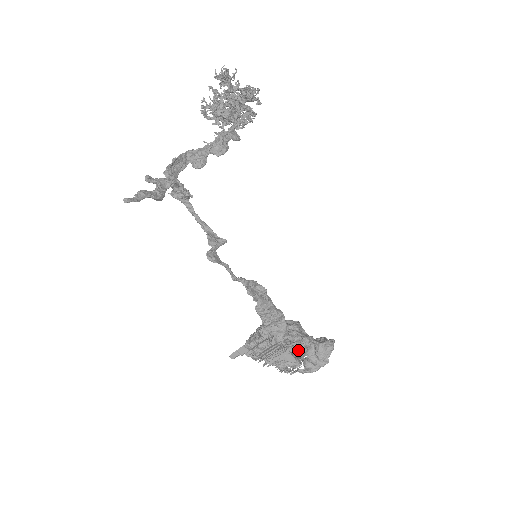
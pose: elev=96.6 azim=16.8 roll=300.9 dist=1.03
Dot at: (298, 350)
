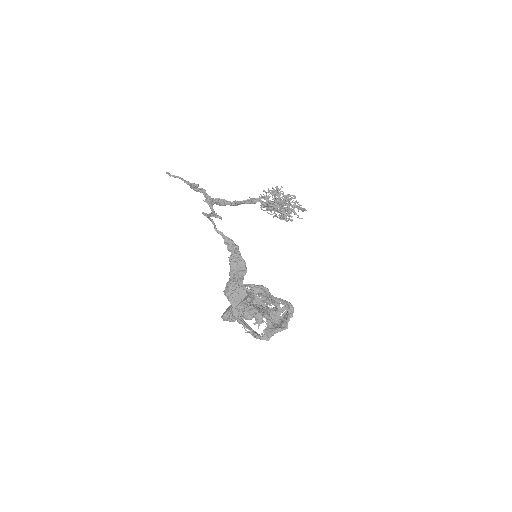
Dot at: (265, 311)
